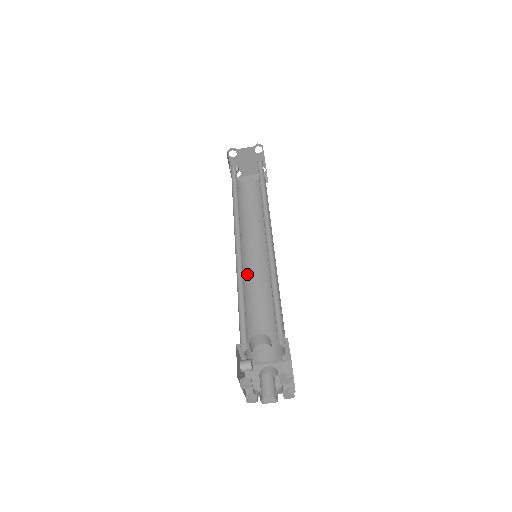
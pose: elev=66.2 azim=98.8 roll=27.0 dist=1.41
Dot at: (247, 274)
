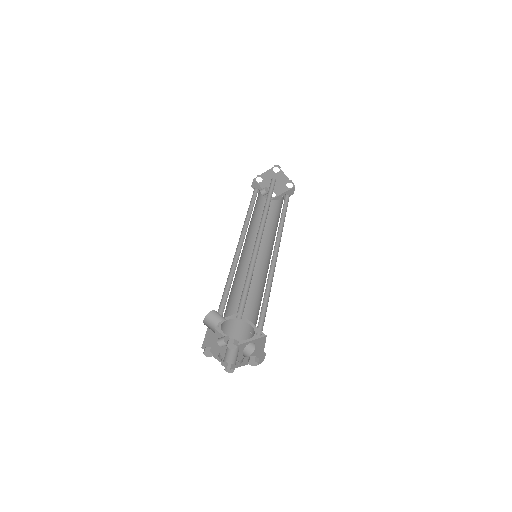
Dot at: (254, 273)
